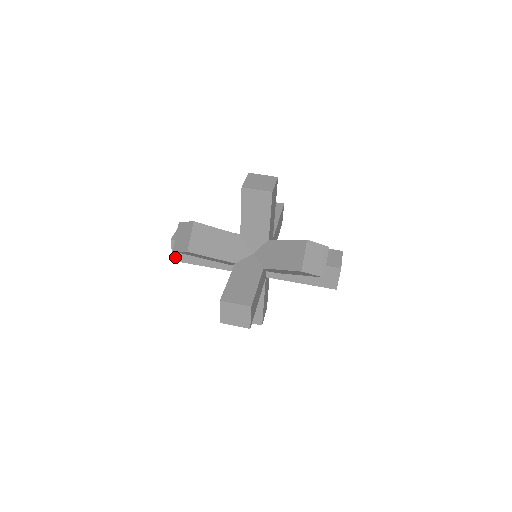
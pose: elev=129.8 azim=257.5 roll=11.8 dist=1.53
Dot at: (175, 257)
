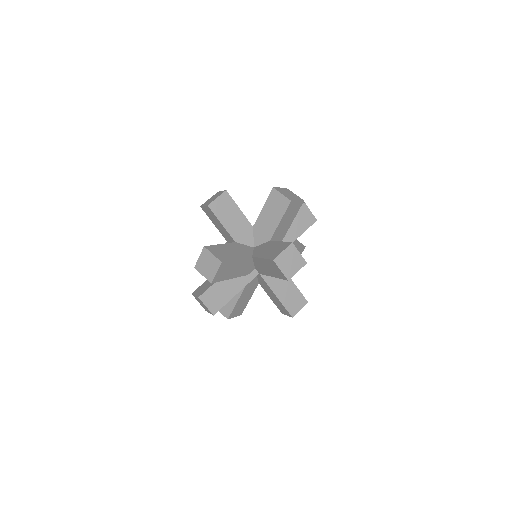
Dot at: (212, 310)
